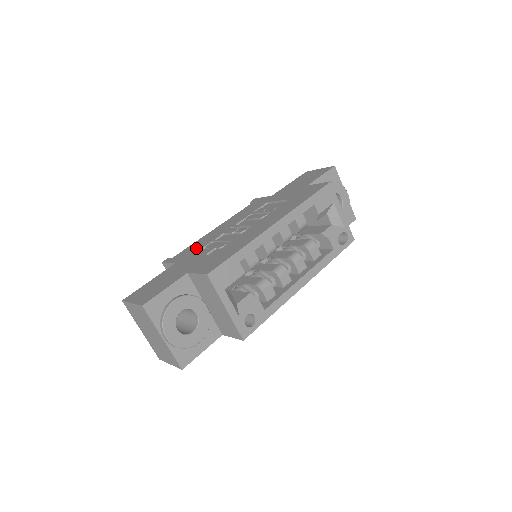
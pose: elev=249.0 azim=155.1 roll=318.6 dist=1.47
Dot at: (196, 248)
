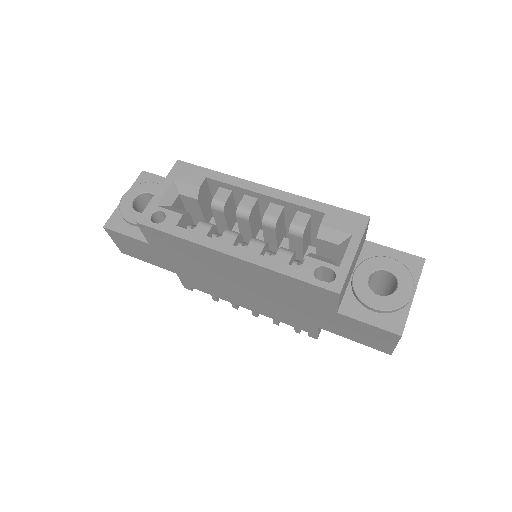
Dot at: occluded
